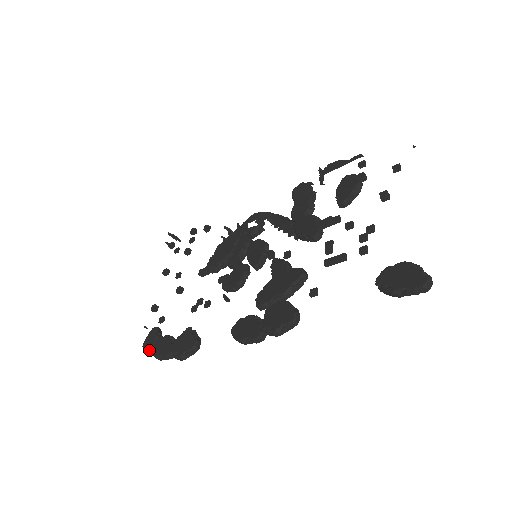
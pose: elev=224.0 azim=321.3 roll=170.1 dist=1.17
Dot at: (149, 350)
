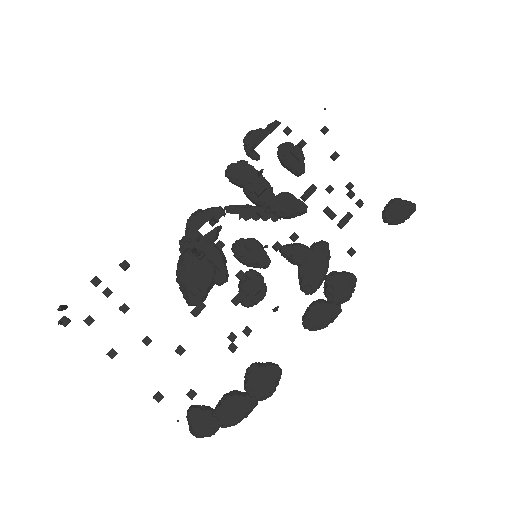
Dot at: (217, 429)
